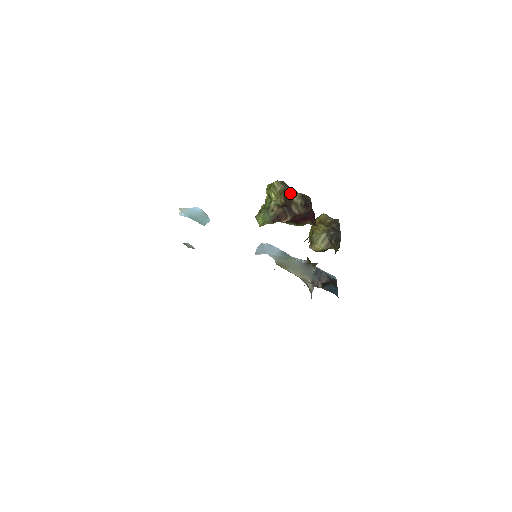
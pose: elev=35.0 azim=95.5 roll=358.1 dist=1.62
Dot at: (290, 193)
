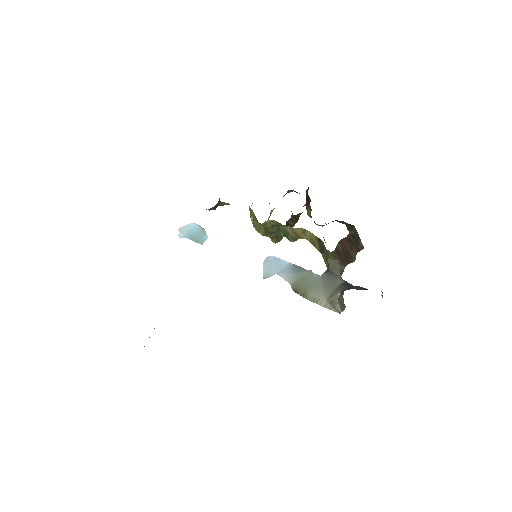
Dot at: occluded
